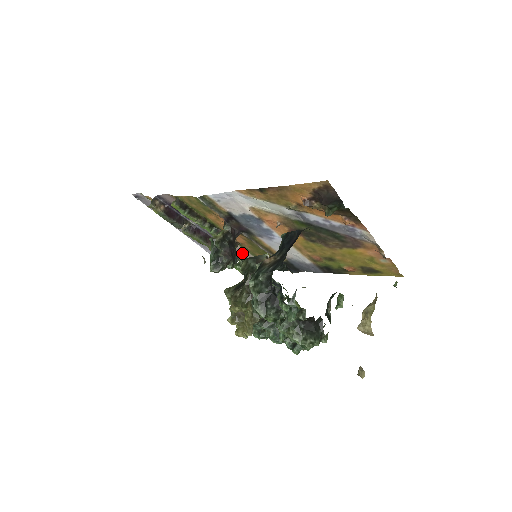
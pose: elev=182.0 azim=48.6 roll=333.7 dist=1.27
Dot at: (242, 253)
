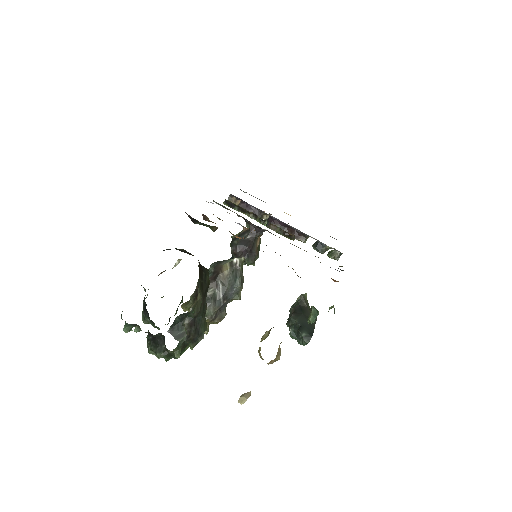
Dot at: occluded
